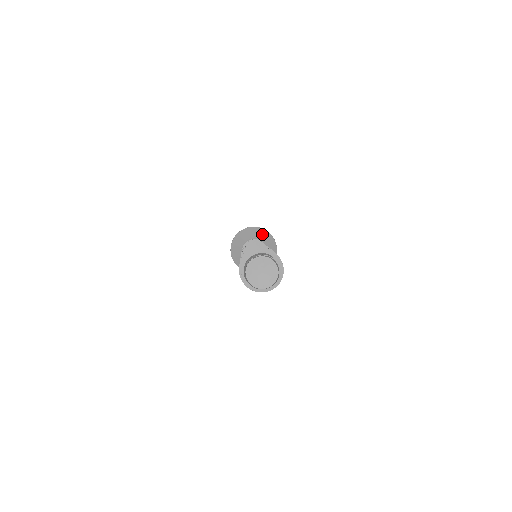
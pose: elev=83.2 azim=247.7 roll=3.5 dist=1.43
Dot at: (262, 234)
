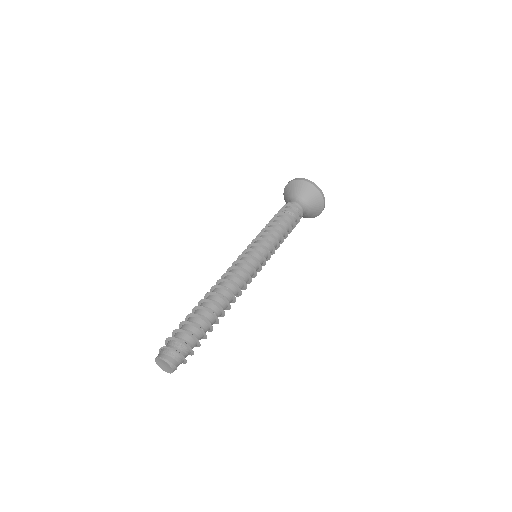
Dot at: (314, 196)
